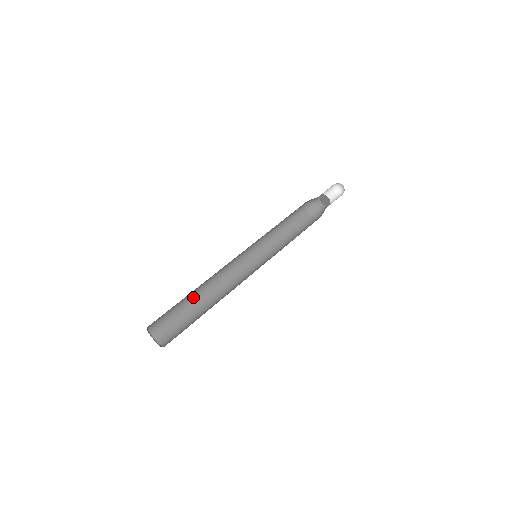
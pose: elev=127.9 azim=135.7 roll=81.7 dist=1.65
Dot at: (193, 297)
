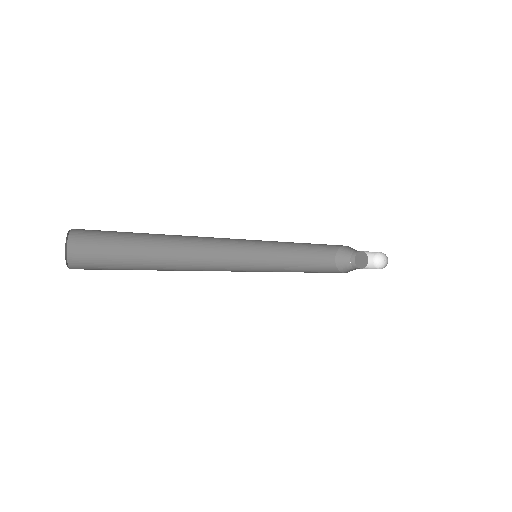
Dot at: occluded
